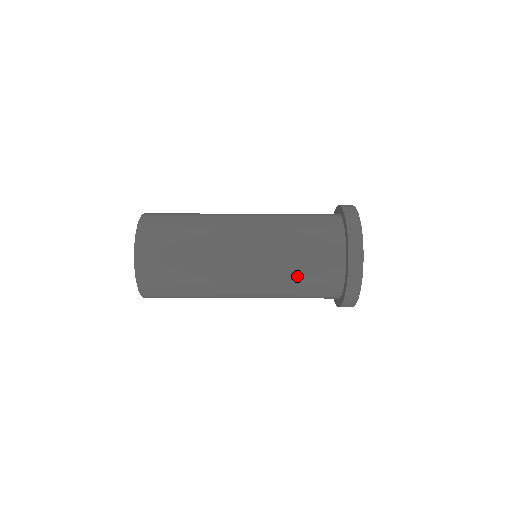
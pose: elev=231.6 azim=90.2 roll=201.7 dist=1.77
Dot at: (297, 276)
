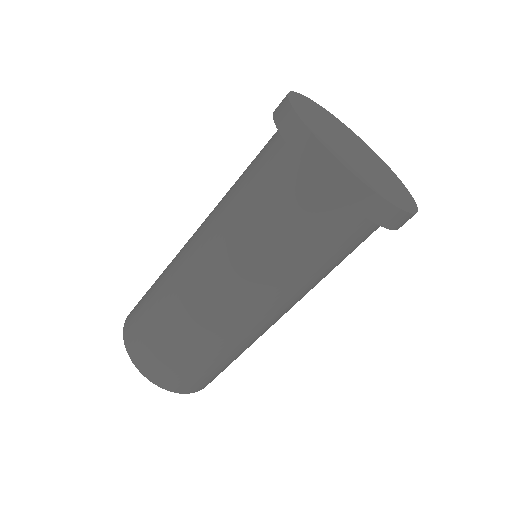
Dot at: (295, 256)
